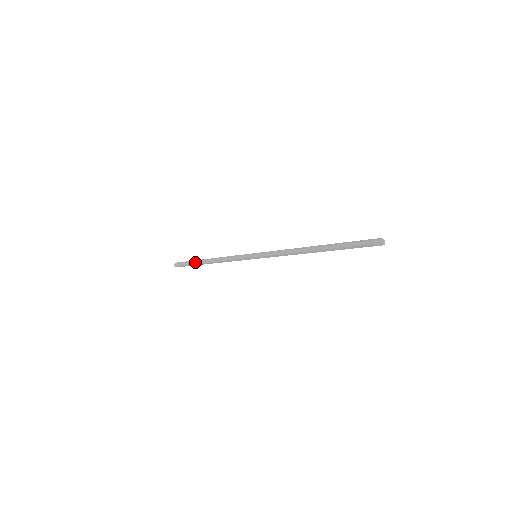
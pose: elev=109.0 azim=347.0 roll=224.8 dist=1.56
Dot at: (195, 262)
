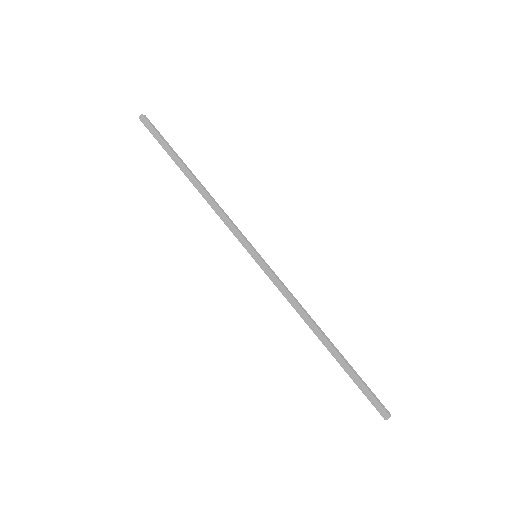
Dot at: (173, 158)
